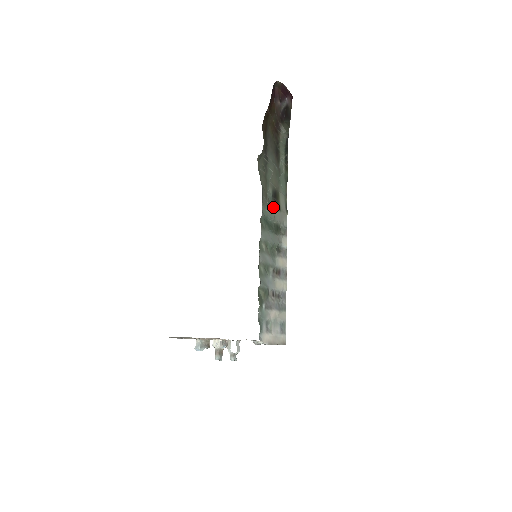
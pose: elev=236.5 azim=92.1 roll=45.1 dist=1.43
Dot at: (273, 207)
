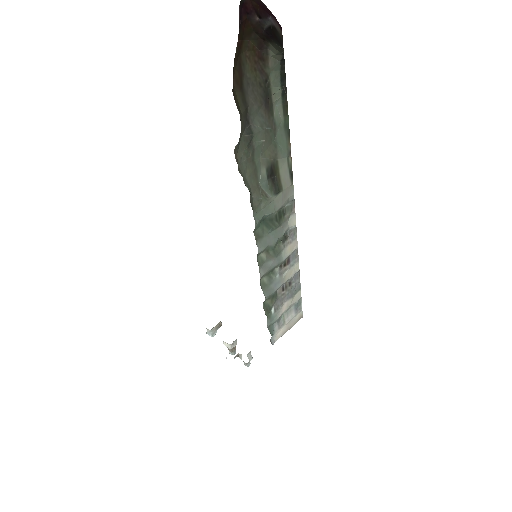
Dot at: (270, 195)
